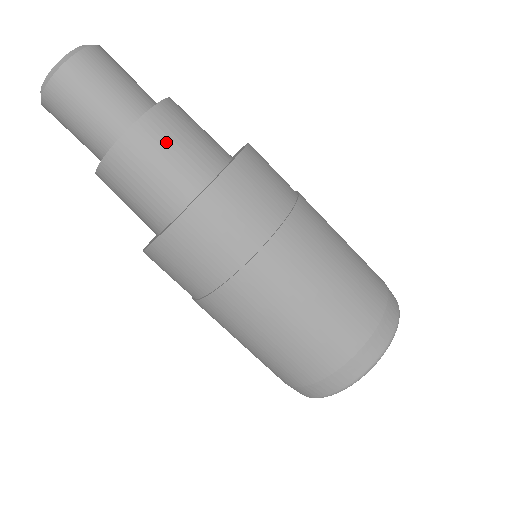
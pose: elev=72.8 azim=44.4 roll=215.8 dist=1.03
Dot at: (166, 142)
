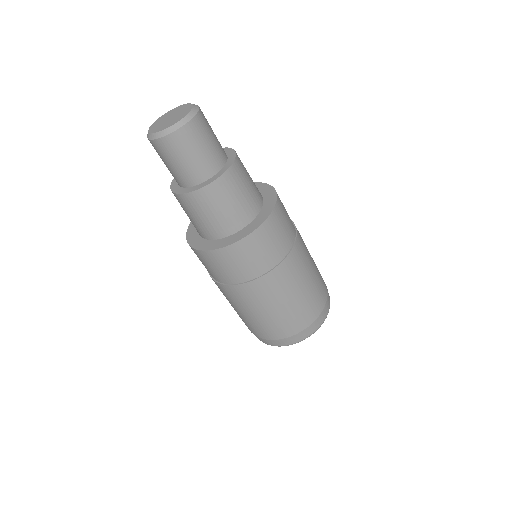
Dot at: (224, 200)
